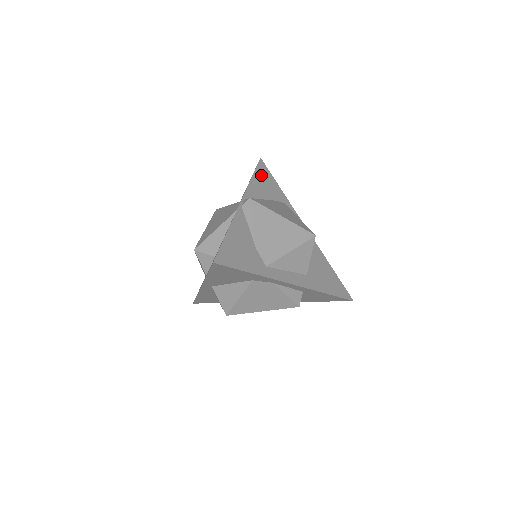
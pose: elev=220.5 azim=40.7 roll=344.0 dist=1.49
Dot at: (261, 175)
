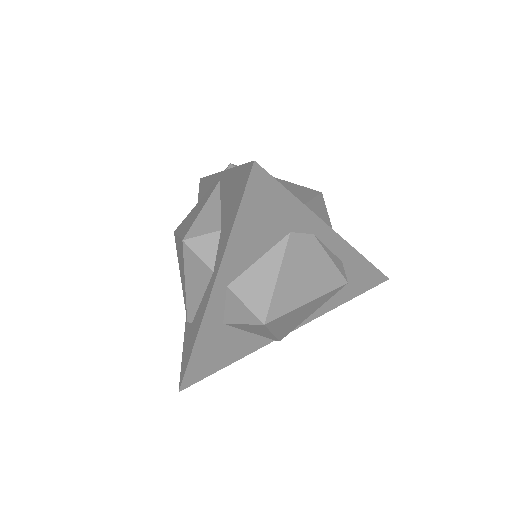
Dot at: occluded
